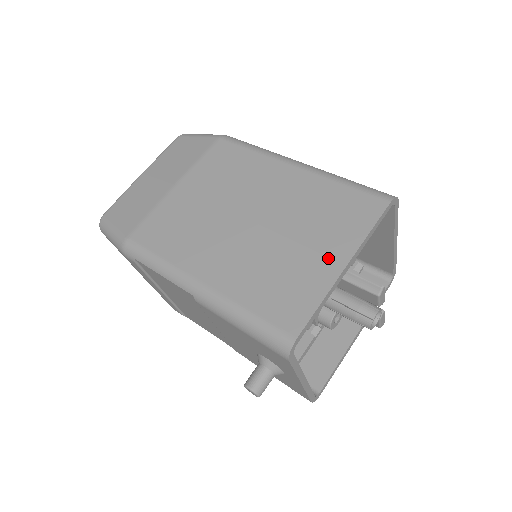
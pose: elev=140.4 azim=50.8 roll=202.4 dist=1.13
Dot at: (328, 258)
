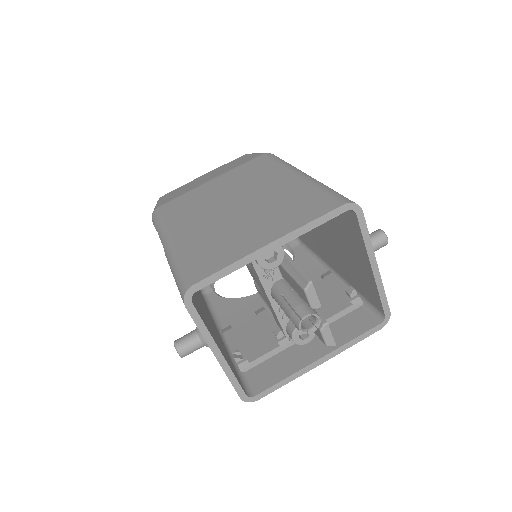
Dot at: (262, 236)
